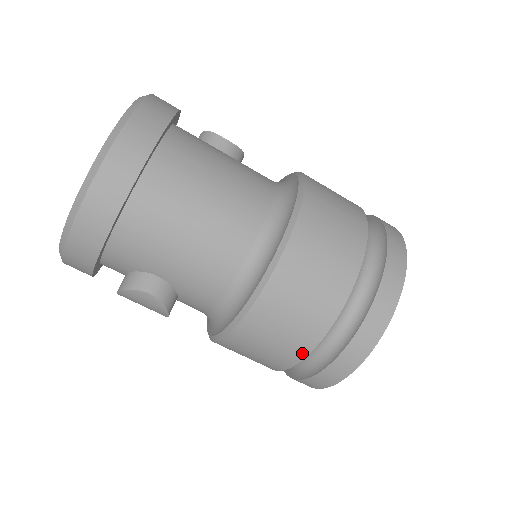
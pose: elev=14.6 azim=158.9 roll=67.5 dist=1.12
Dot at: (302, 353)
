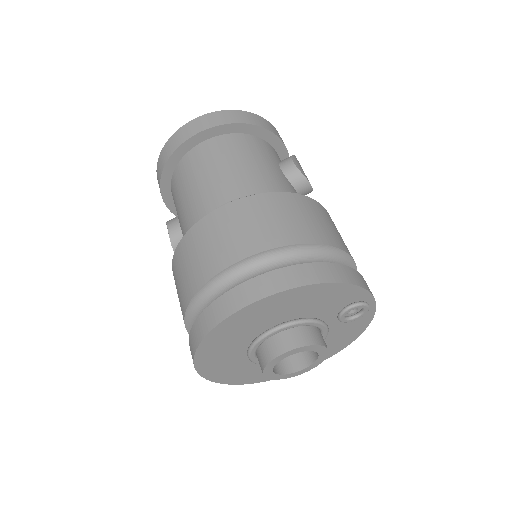
Dot at: (183, 314)
